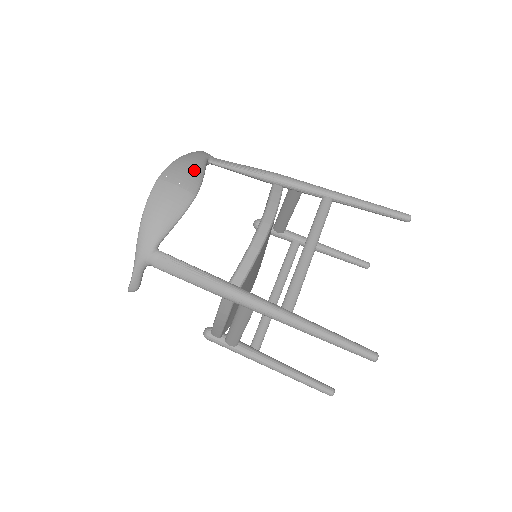
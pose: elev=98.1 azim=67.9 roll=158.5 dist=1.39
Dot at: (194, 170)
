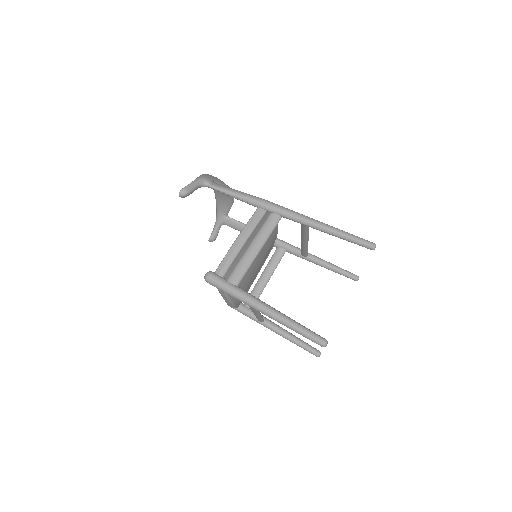
Dot at: occluded
